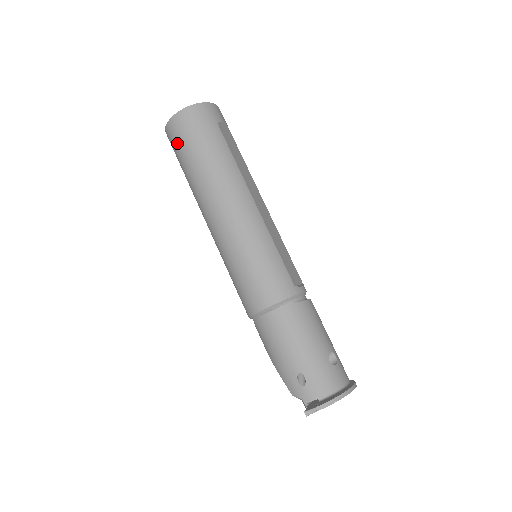
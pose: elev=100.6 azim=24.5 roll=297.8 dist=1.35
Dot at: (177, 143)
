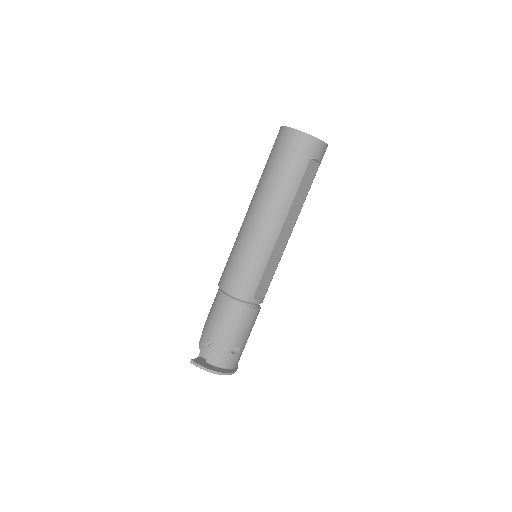
Dot at: (276, 146)
